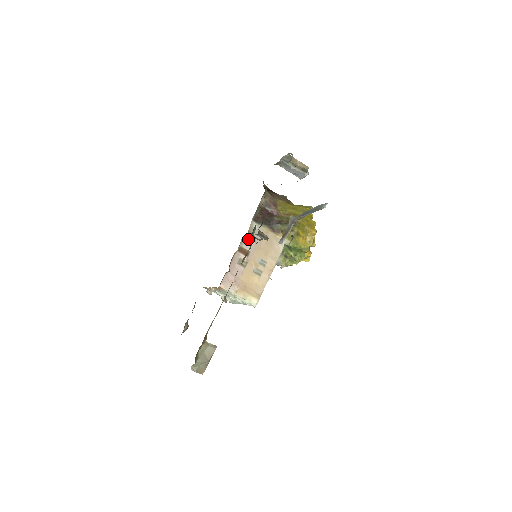
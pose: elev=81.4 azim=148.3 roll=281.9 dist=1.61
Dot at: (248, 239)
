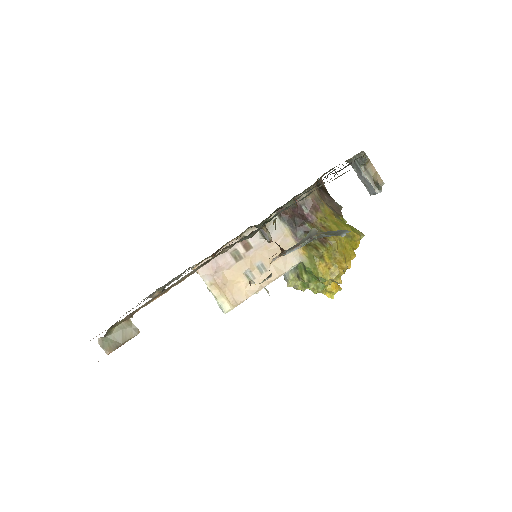
Dot at: (258, 231)
